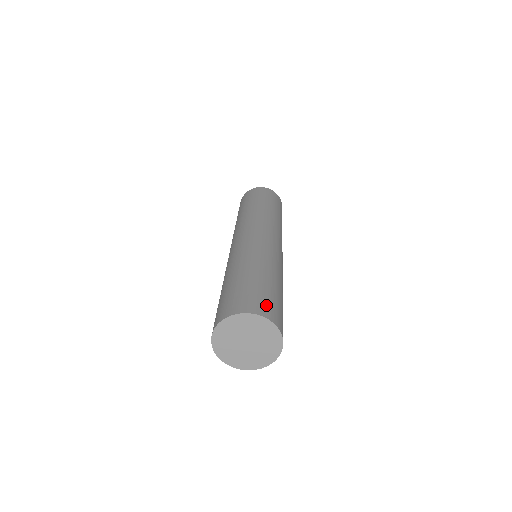
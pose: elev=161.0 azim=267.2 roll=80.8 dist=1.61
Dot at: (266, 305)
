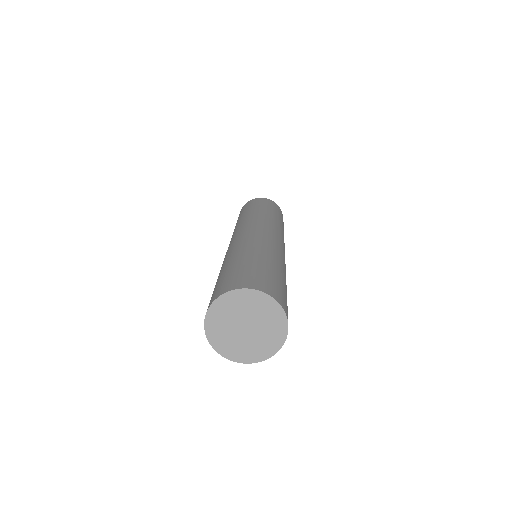
Dot at: (266, 283)
